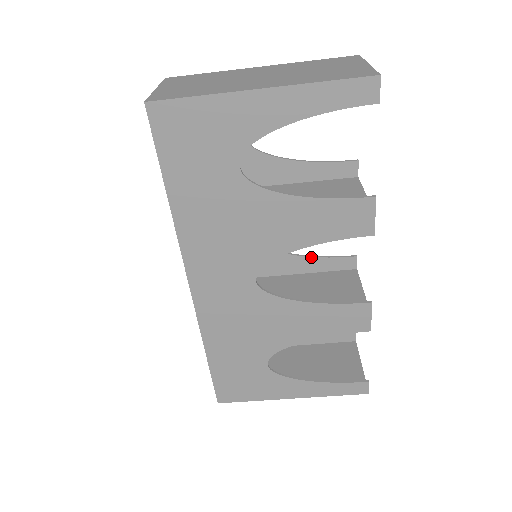
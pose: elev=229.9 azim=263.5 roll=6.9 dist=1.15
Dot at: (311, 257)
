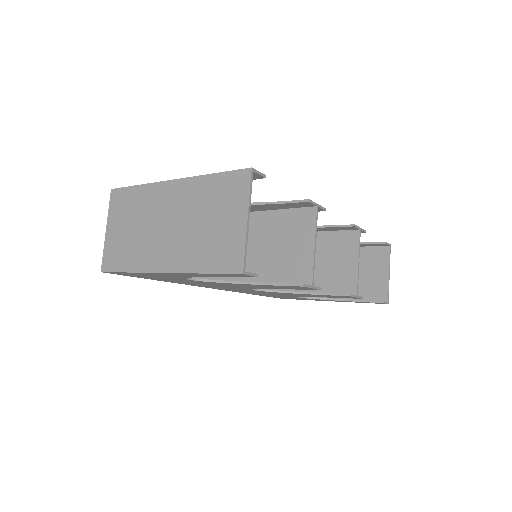
Dot at: occluded
